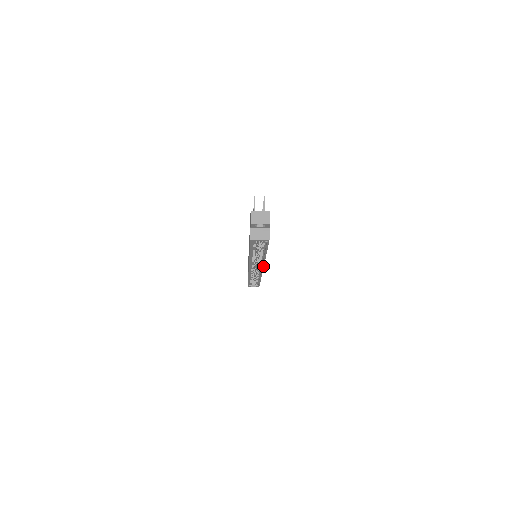
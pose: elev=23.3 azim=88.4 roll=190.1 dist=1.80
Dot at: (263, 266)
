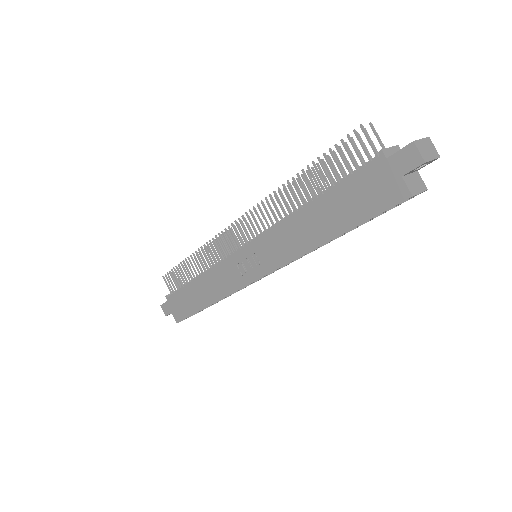
Dot at: (287, 264)
